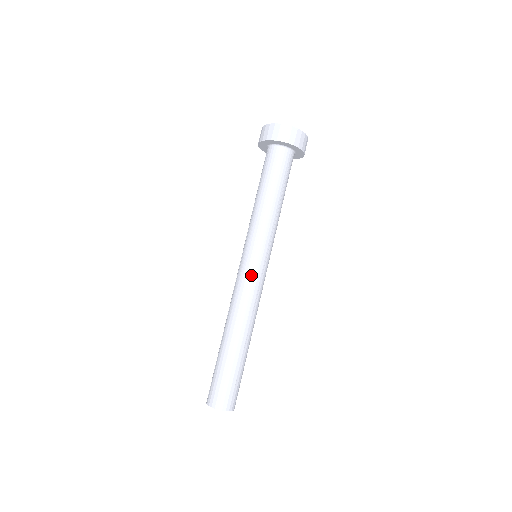
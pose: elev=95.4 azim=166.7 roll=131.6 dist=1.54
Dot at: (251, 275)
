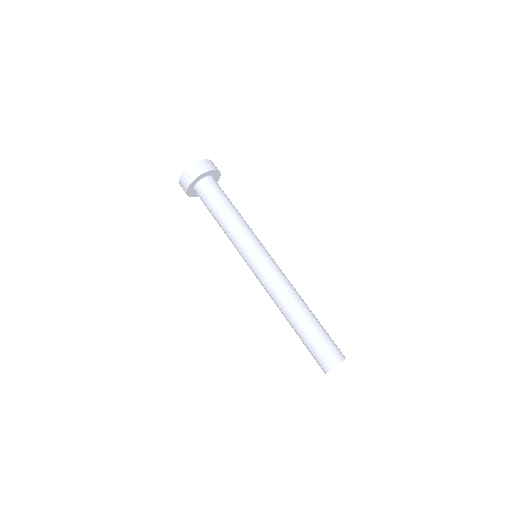
Dot at: (268, 265)
